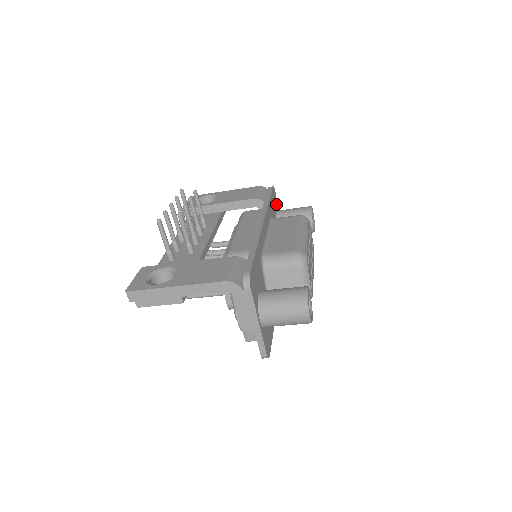
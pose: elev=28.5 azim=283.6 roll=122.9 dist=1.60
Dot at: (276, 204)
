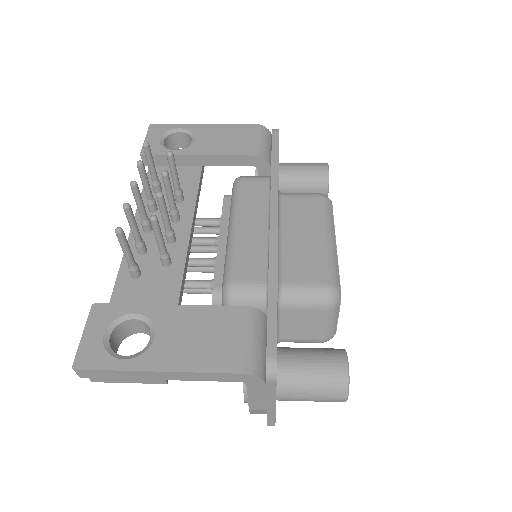
Dot at: occluded
